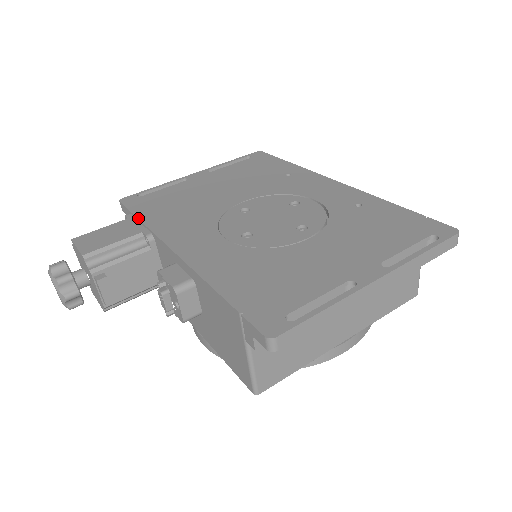
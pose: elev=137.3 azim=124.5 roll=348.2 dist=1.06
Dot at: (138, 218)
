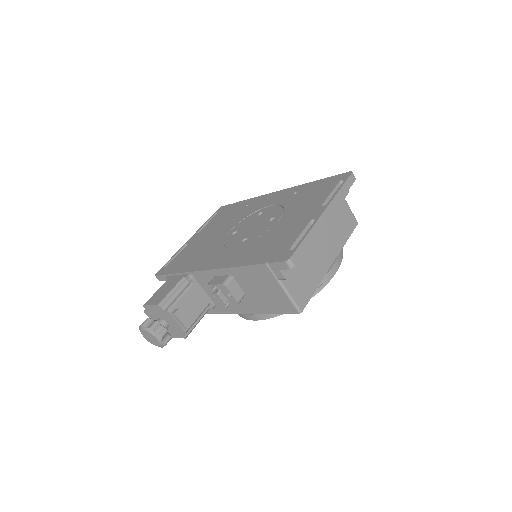
Dot at: (175, 273)
